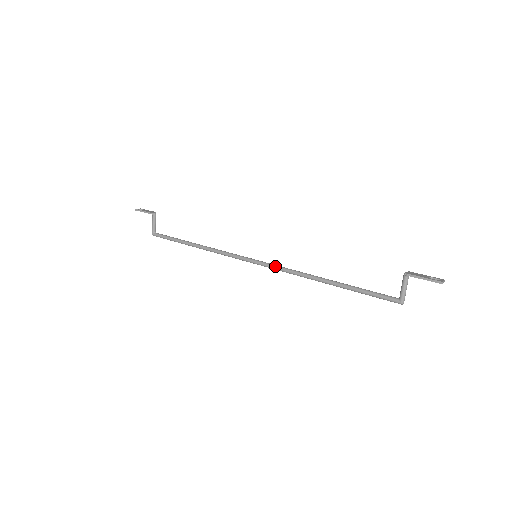
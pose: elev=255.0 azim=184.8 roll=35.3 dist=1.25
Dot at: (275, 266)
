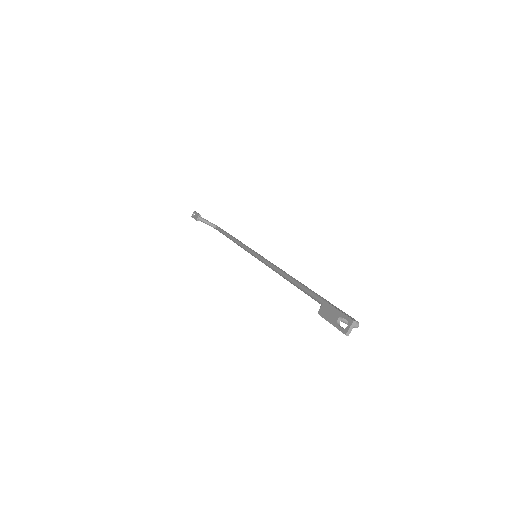
Dot at: occluded
